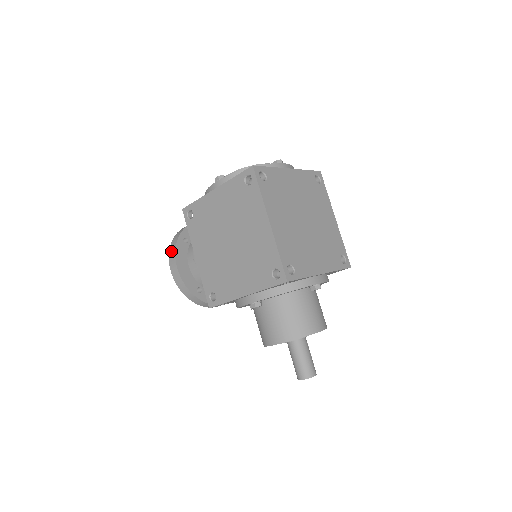
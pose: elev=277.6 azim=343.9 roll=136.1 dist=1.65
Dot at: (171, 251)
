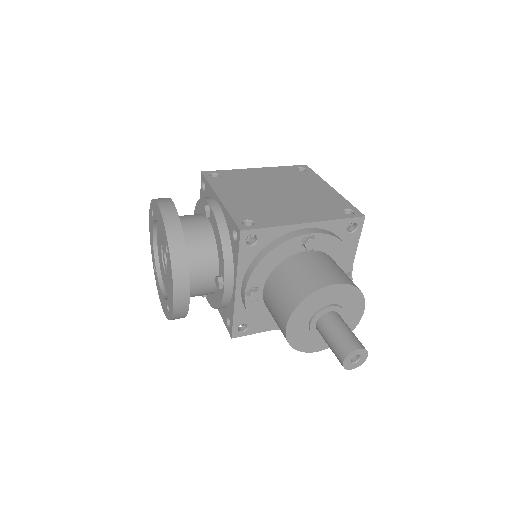
Dot at: (159, 198)
